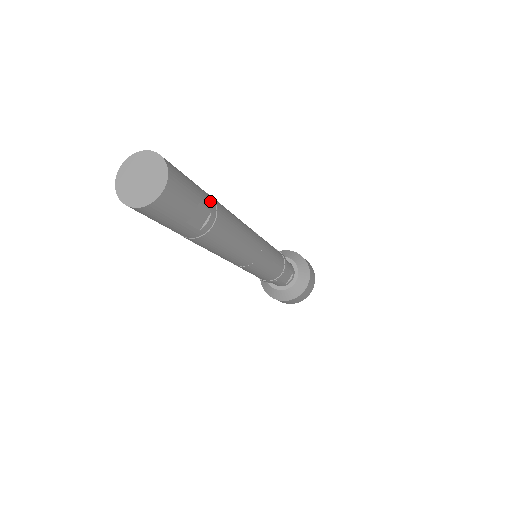
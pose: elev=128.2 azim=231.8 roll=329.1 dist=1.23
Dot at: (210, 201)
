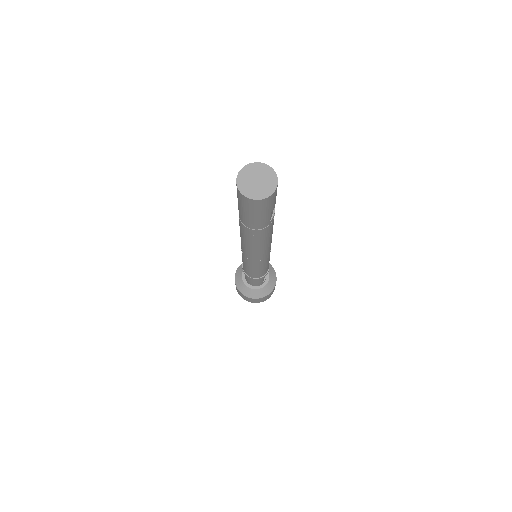
Dot at: occluded
